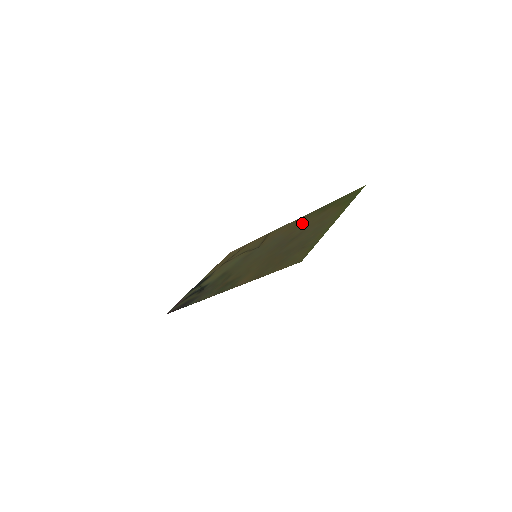
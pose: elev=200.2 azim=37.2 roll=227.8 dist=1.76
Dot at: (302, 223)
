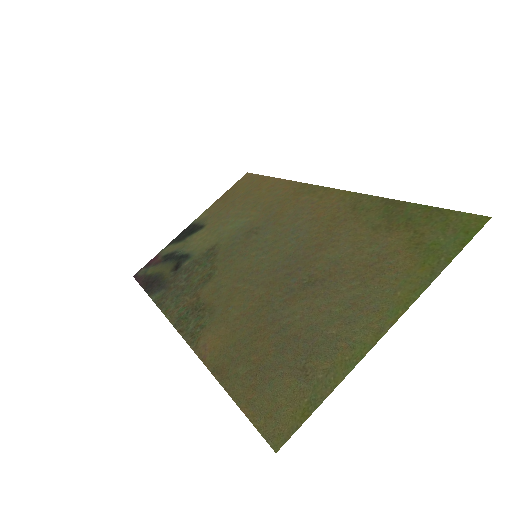
Dot at: (343, 228)
